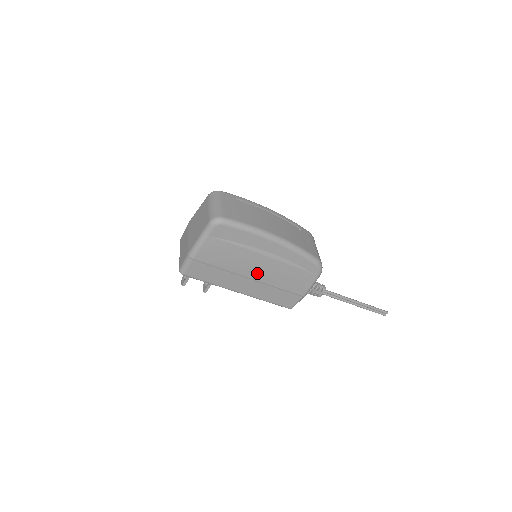
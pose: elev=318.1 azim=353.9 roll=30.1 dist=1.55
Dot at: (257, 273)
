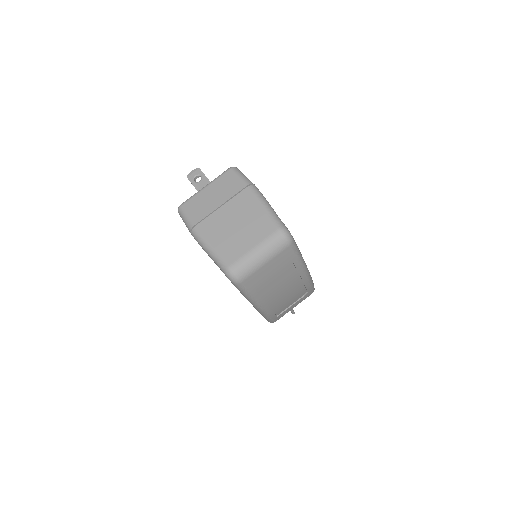
Dot at: occluded
